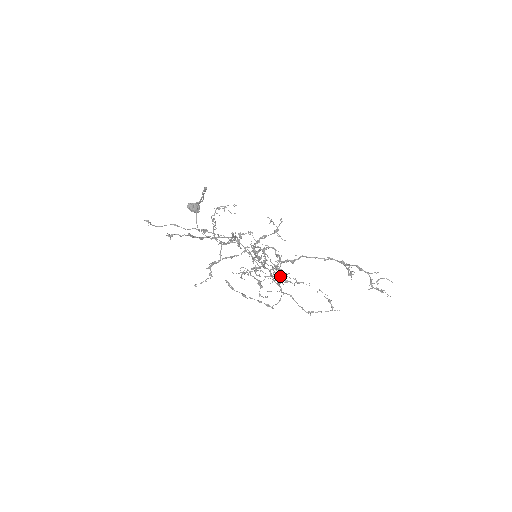
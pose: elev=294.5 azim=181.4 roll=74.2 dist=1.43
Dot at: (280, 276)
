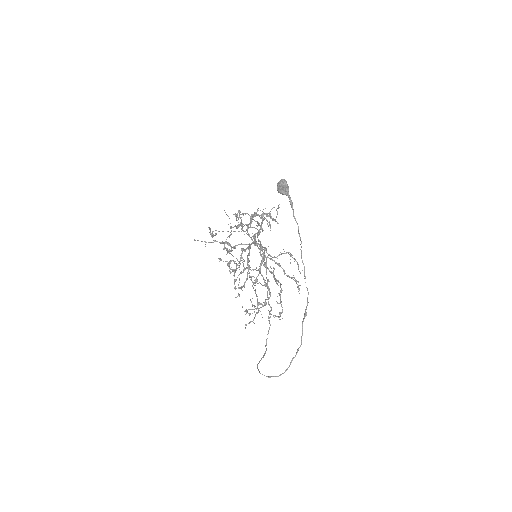
Dot at: occluded
